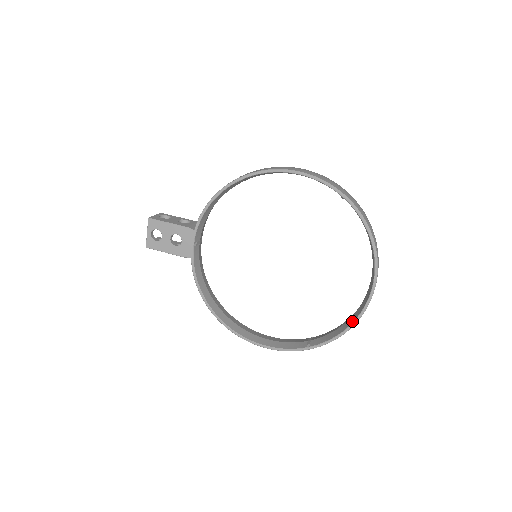
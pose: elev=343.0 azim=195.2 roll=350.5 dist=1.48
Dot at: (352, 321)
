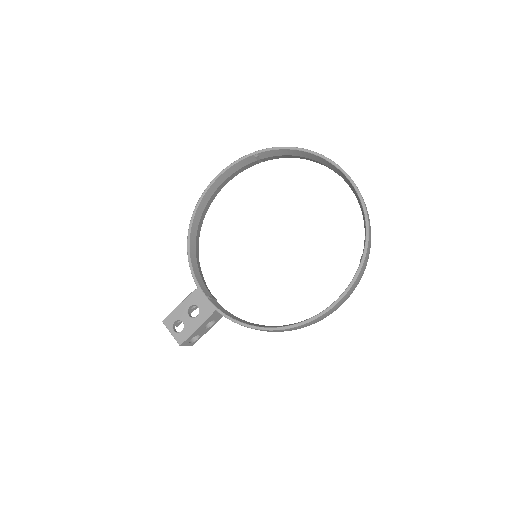
Dot at: (360, 203)
